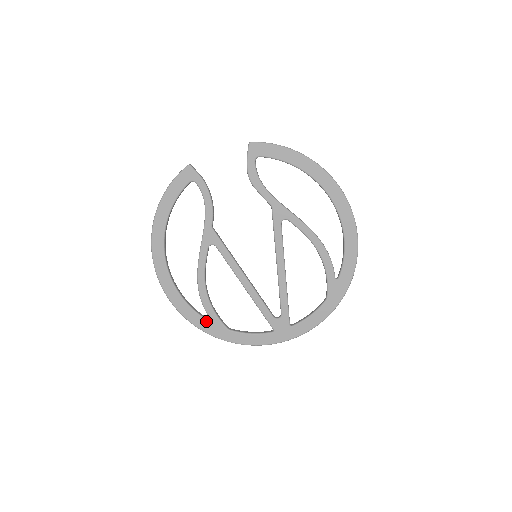
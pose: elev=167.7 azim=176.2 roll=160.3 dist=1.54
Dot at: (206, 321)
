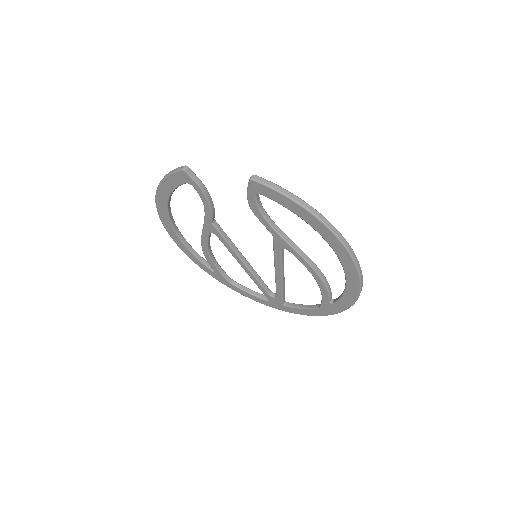
Dot at: (211, 271)
